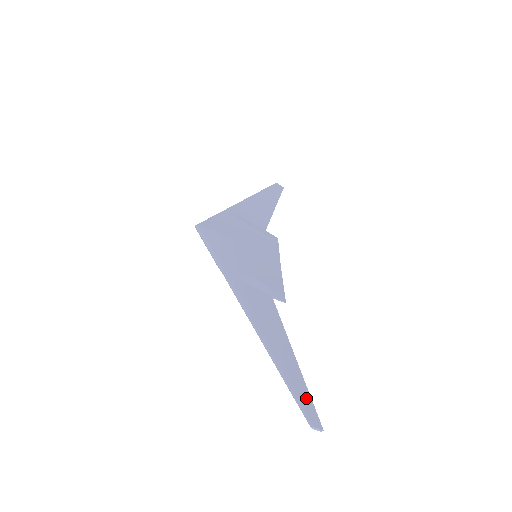
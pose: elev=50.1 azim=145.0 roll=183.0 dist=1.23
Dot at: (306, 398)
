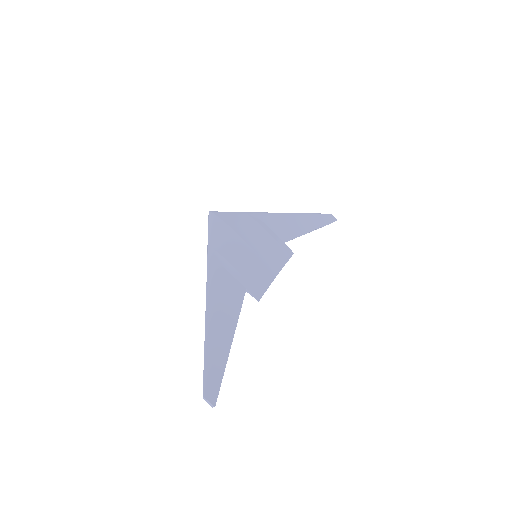
Dot at: (217, 375)
